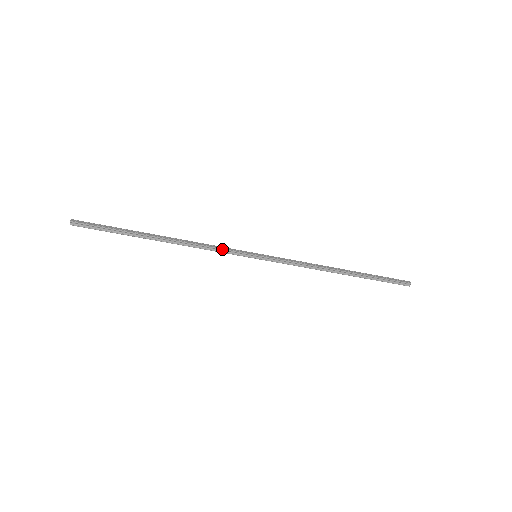
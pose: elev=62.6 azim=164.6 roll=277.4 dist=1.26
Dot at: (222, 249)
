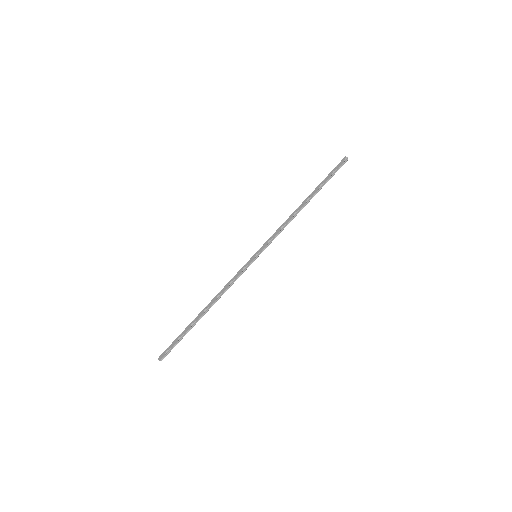
Dot at: (237, 276)
